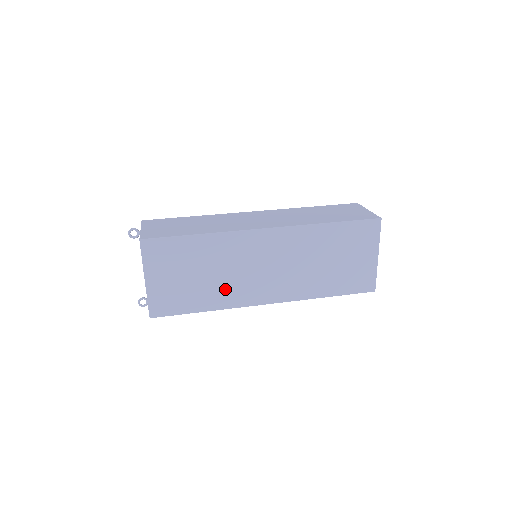
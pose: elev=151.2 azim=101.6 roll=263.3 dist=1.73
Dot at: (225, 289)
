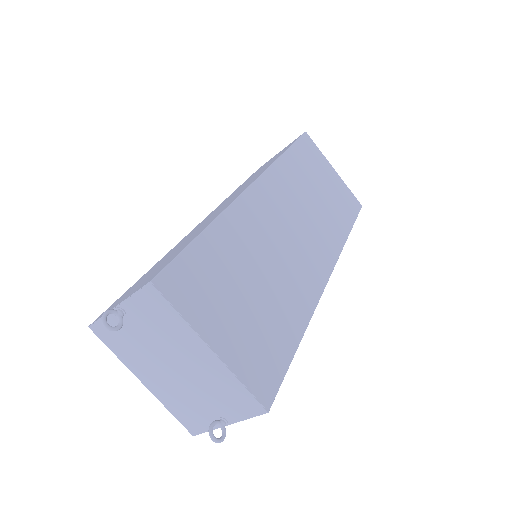
Dot at: (289, 288)
